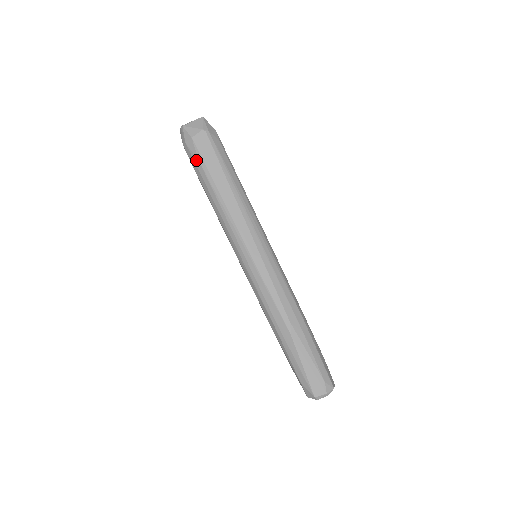
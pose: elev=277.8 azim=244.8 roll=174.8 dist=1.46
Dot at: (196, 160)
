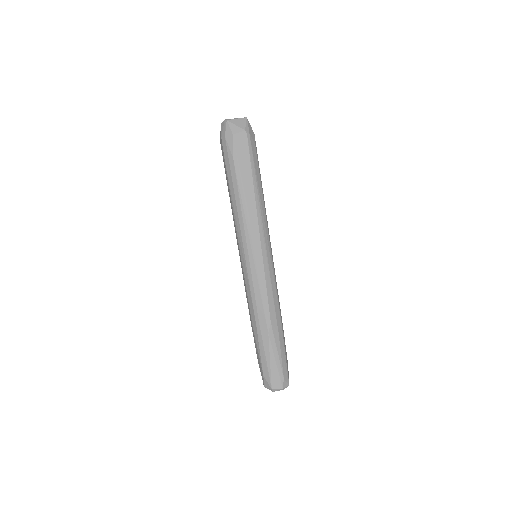
Dot at: (230, 156)
